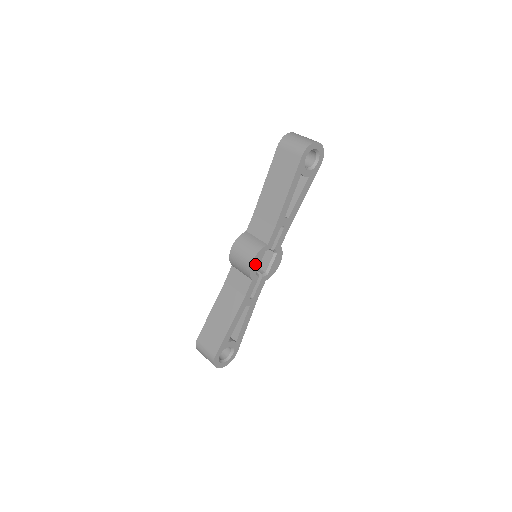
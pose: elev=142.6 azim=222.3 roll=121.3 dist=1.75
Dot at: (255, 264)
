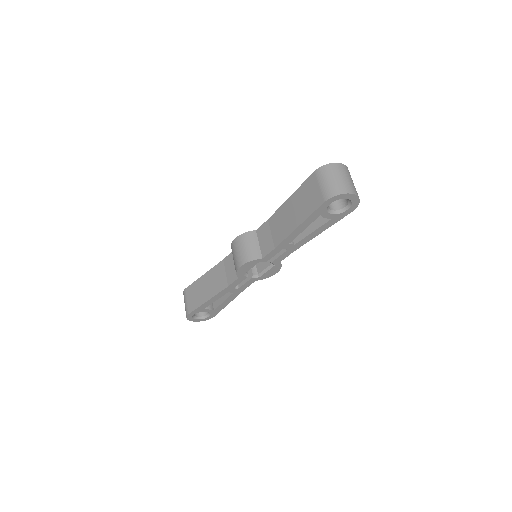
Dot at: (244, 268)
